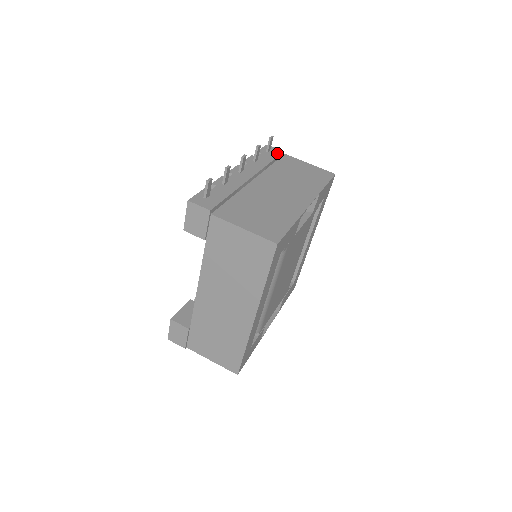
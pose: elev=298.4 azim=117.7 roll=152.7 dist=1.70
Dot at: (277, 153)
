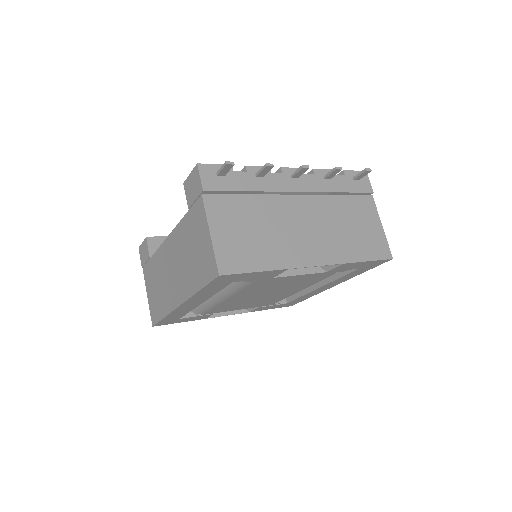
Dot at: (362, 188)
